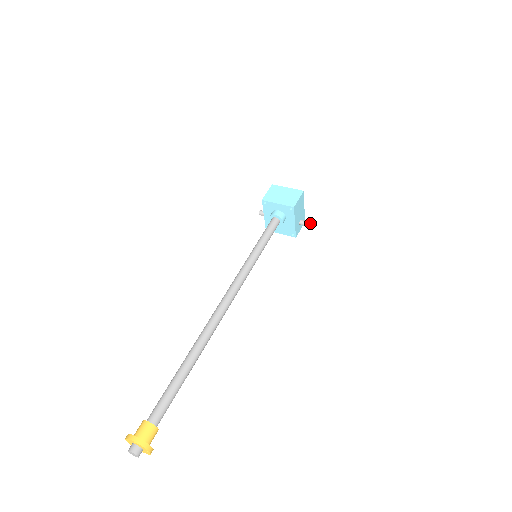
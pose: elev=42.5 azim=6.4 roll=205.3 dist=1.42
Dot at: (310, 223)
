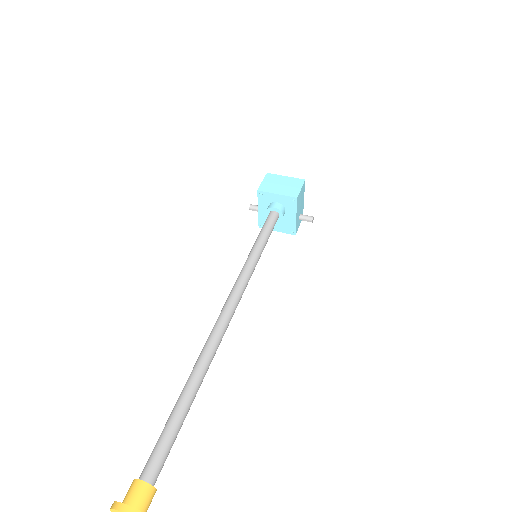
Dot at: (312, 218)
